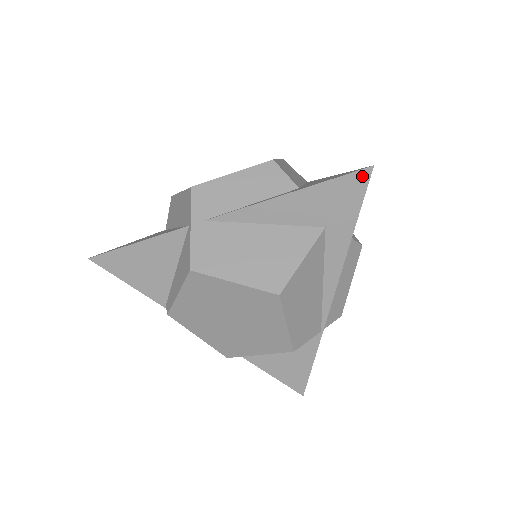
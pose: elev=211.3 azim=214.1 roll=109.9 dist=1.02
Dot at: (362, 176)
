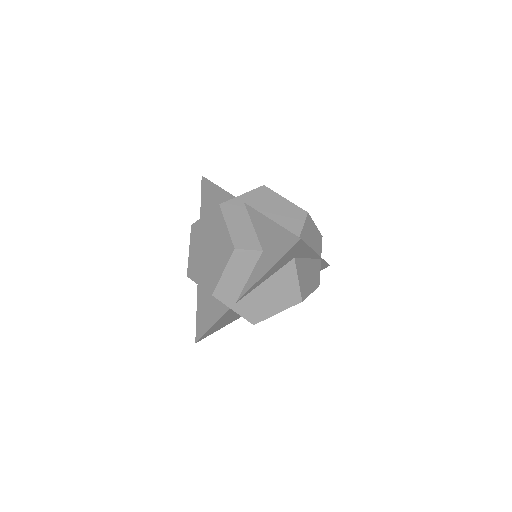
Dot at: (298, 243)
